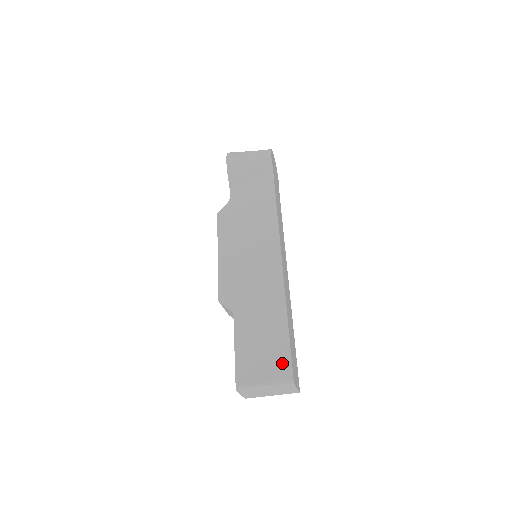
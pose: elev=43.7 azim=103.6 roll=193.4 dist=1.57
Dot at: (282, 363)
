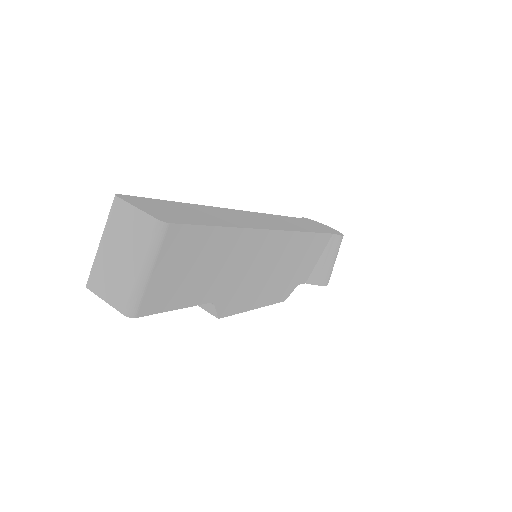
Dot at: occluded
